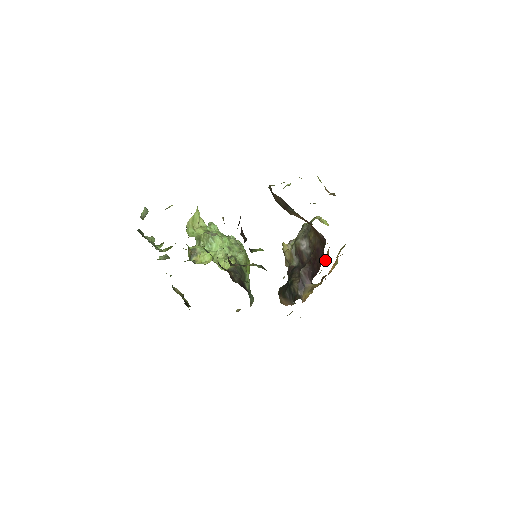
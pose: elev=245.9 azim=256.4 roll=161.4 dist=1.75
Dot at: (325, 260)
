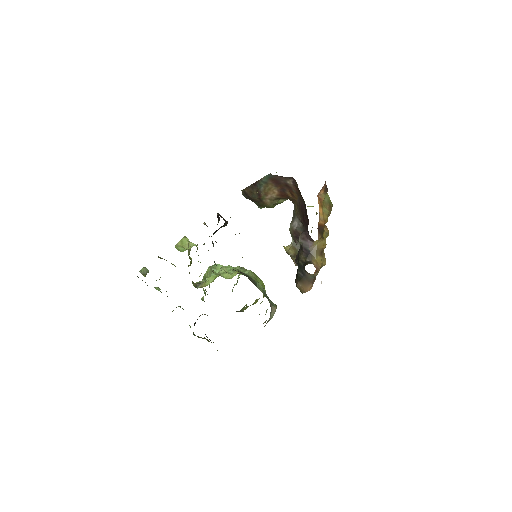
Dot at: (325, 233)
